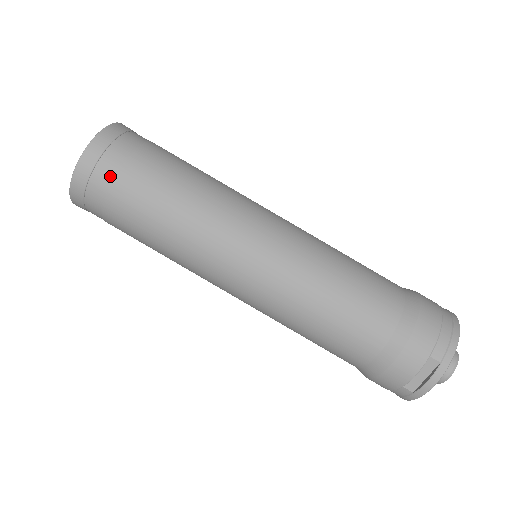
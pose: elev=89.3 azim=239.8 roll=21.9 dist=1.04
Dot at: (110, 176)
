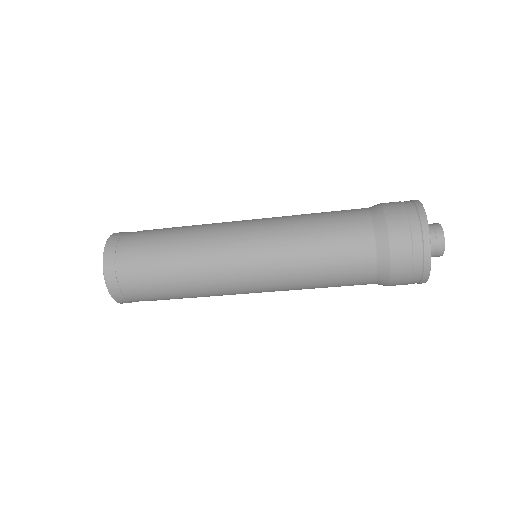
Dot at: occluded
